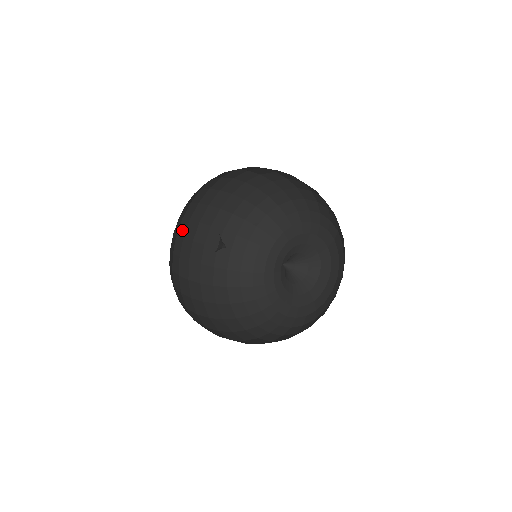
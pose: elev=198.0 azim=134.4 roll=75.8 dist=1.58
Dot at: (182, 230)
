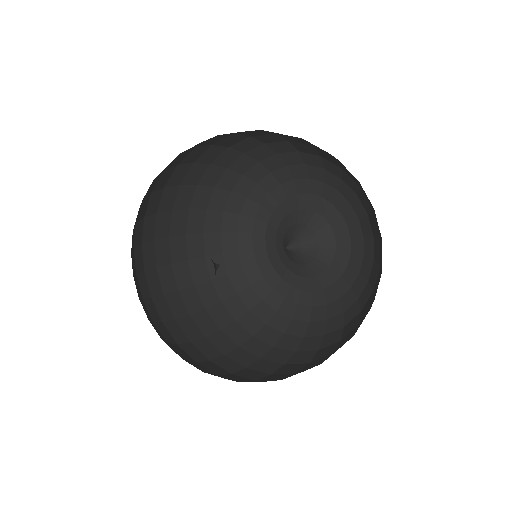
Dot at: (144, 288)
